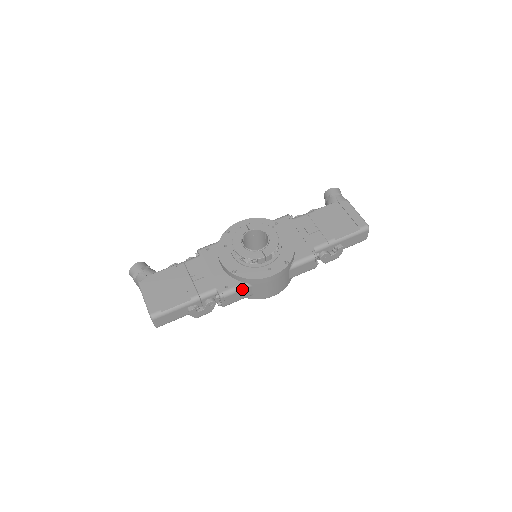
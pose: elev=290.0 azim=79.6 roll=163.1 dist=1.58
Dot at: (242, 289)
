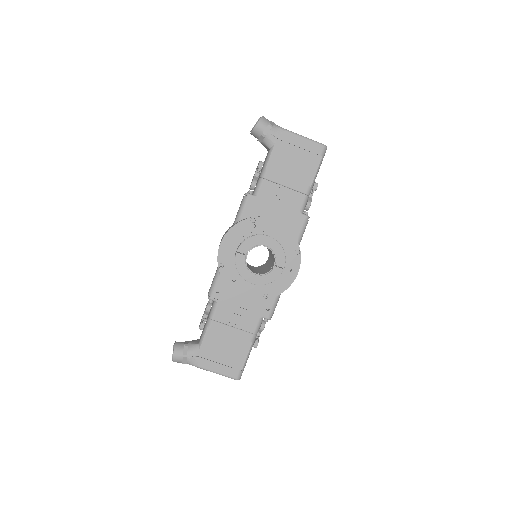
Dot at: occluded
